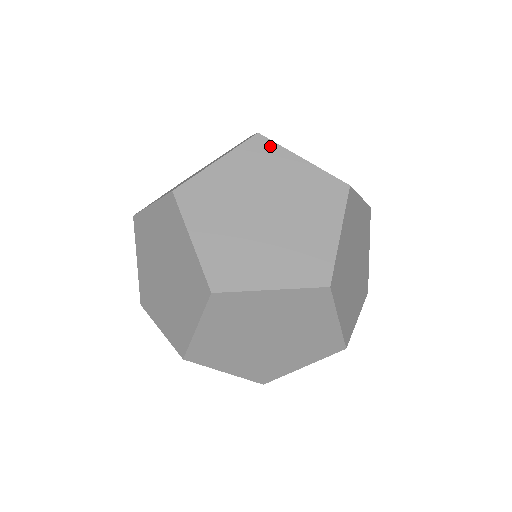
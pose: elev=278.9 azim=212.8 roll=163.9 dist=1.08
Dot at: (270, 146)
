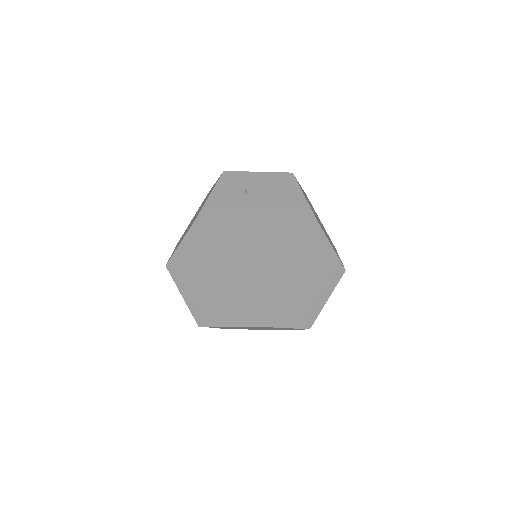
Dot at: (268, 254)
